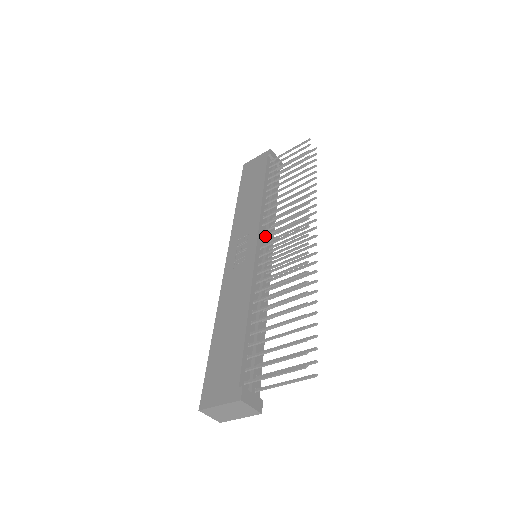
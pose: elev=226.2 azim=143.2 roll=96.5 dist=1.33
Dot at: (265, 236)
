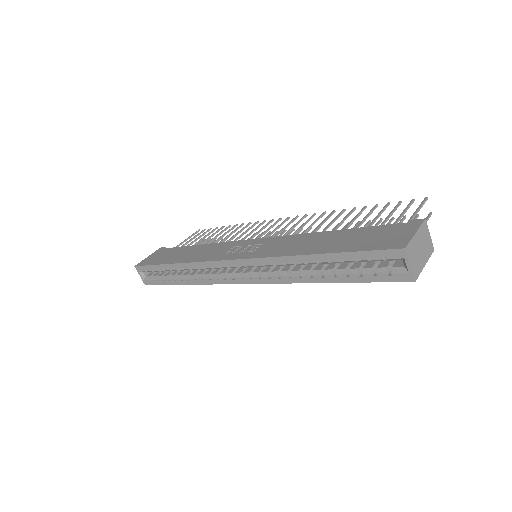
Dot at: occluded
